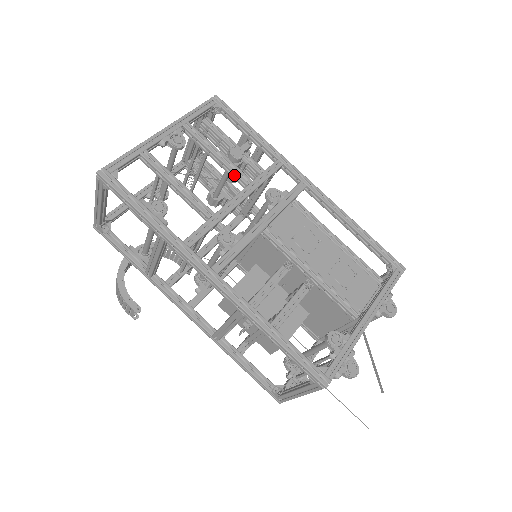
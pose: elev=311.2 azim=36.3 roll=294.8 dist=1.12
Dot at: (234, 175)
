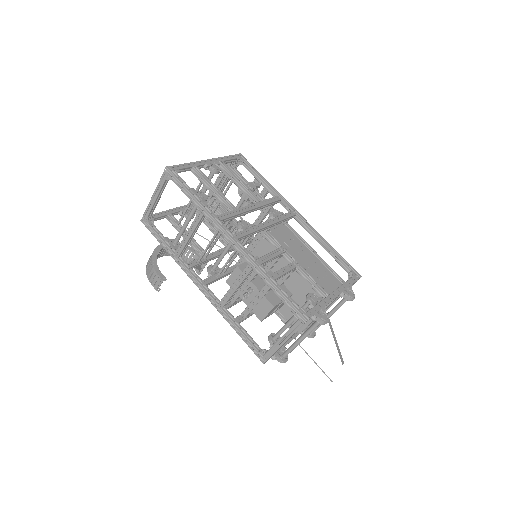
Dot at: (250, 195)
